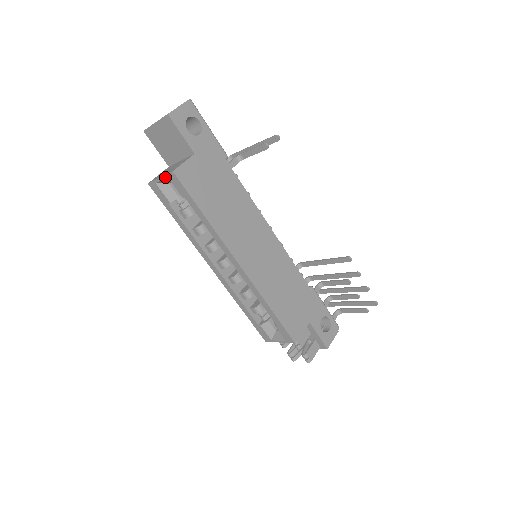
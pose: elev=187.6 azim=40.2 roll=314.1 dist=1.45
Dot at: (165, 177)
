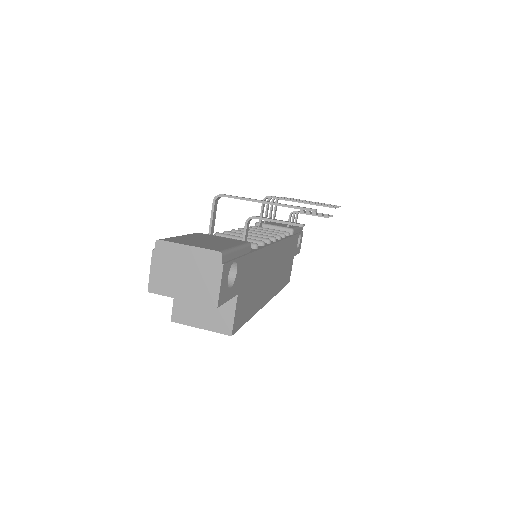
Dot at: (212, 331)
